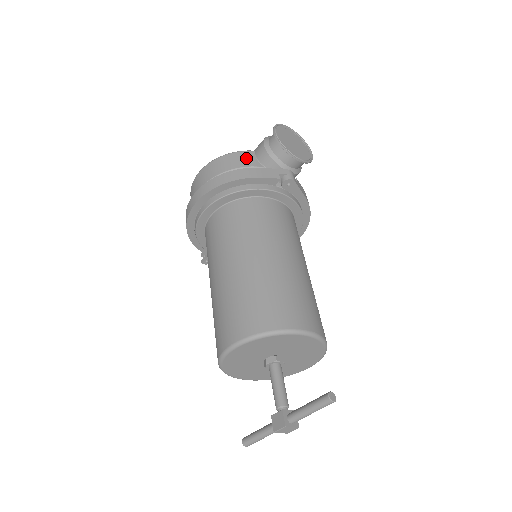
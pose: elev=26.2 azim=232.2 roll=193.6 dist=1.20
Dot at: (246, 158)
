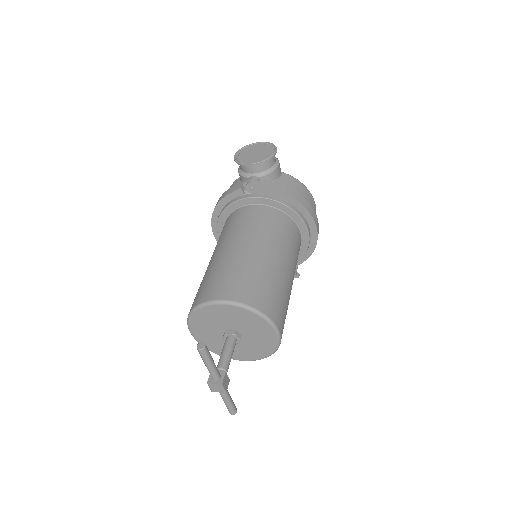
Dot at: (234, 184)
